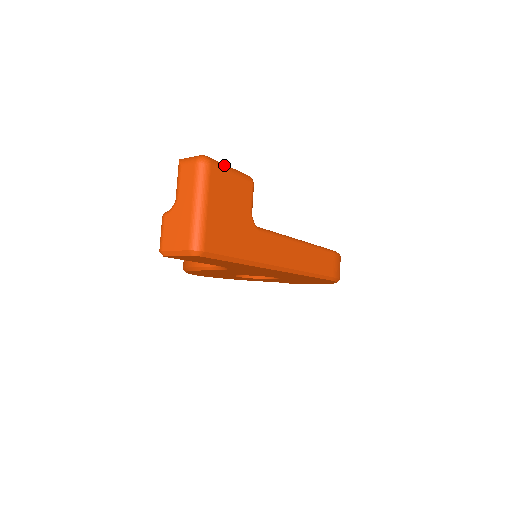
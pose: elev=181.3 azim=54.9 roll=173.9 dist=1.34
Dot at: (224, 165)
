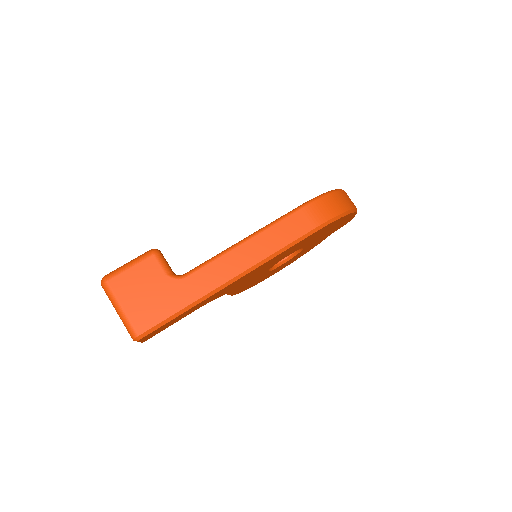
Dot at: (121, 268)
